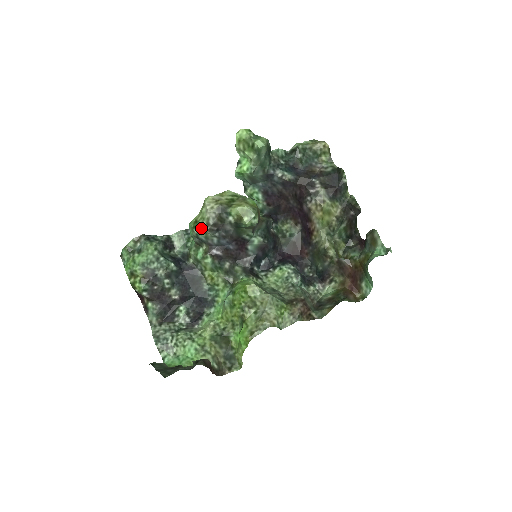
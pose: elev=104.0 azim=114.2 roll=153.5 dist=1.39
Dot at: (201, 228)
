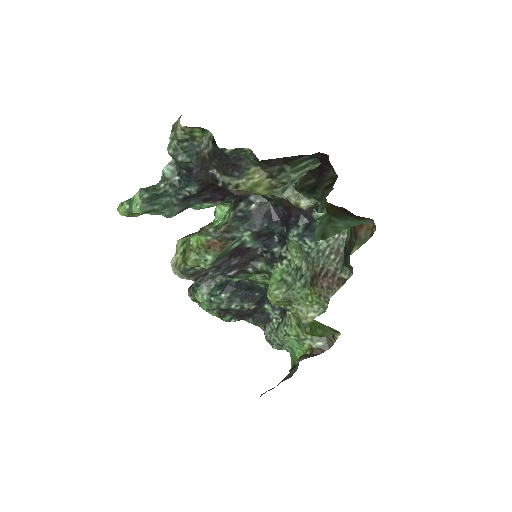
Dot at: occluded
